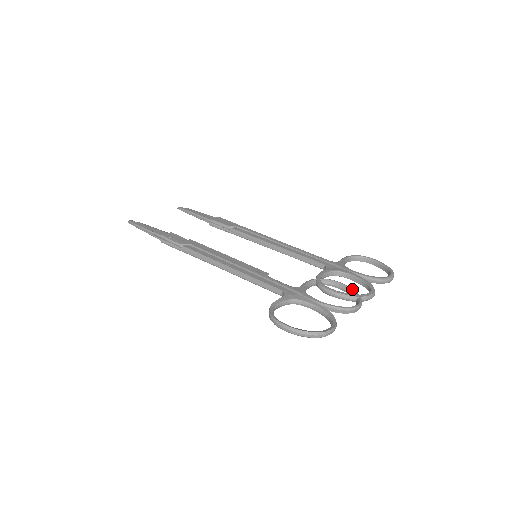
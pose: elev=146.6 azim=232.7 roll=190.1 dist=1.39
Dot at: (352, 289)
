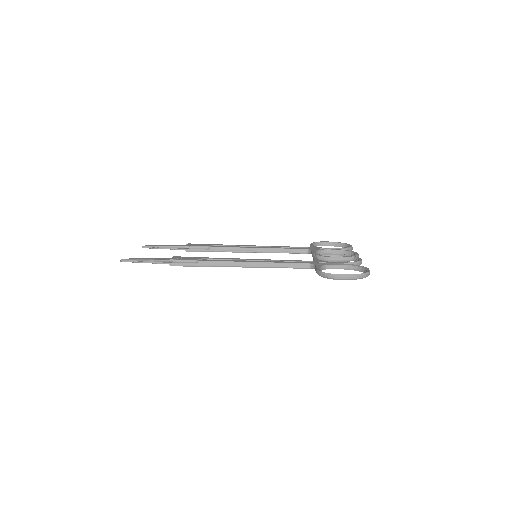
Dot at: (344, 254)
